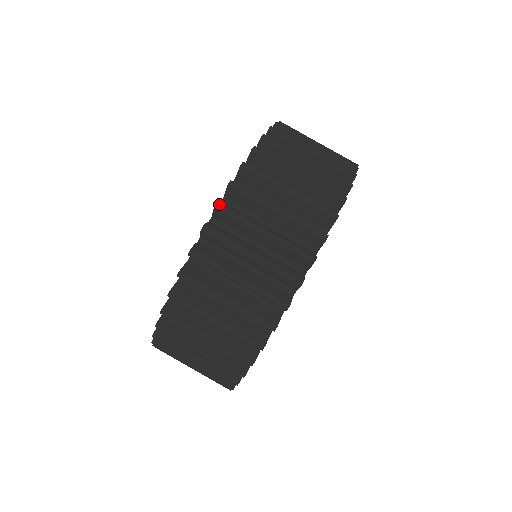
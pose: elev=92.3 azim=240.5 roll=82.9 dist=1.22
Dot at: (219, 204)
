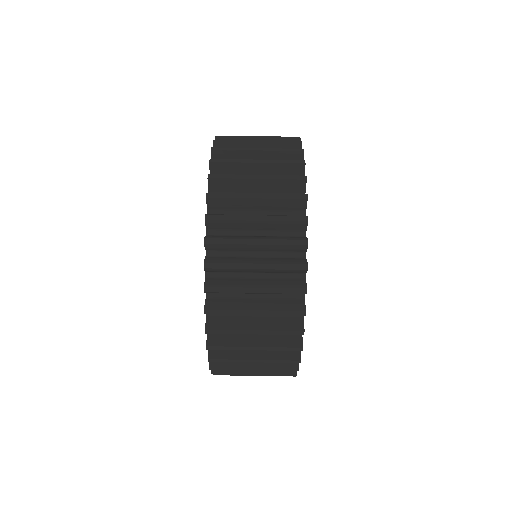
Dot at: (209, 194)
